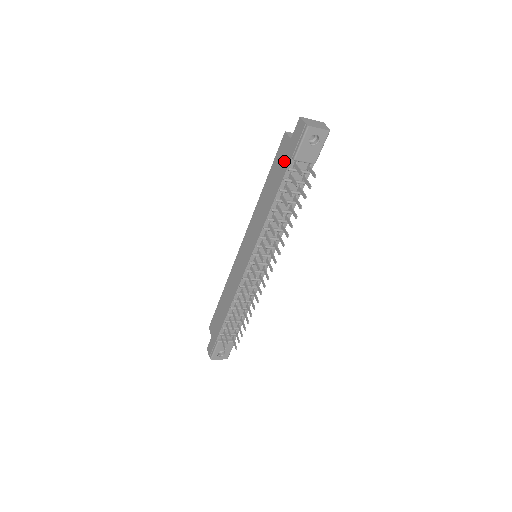
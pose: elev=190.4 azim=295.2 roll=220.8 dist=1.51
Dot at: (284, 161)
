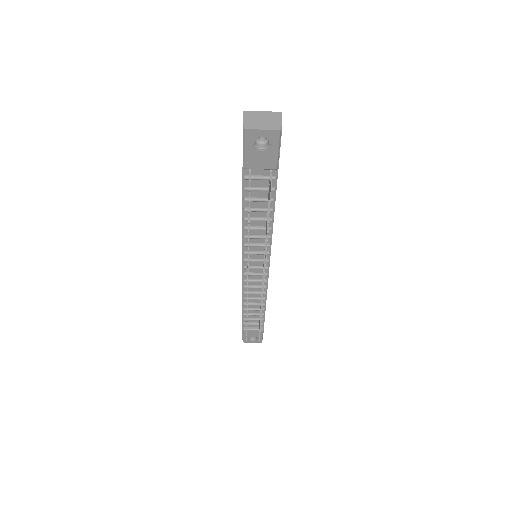
Dot at: occluded
